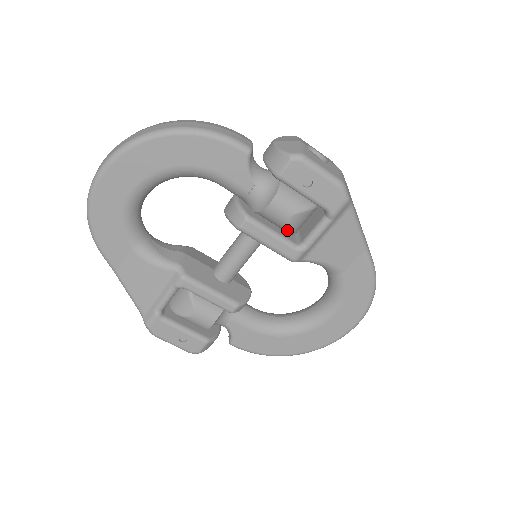
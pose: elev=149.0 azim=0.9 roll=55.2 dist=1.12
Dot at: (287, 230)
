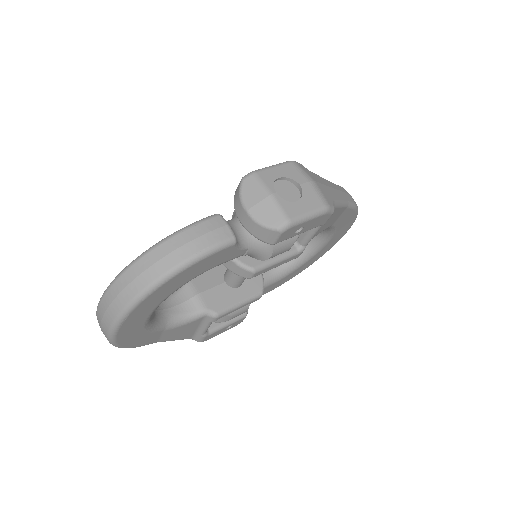
Dot at: occluded
